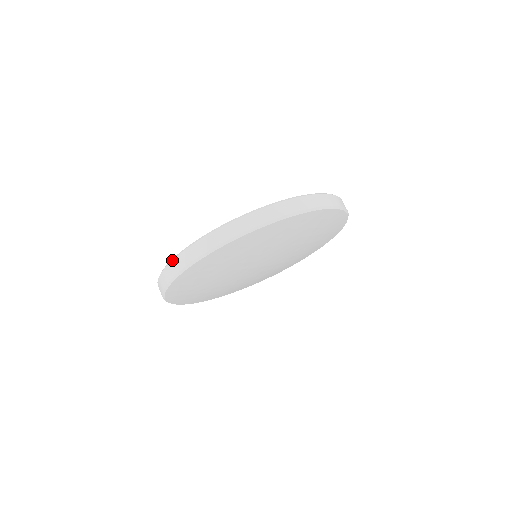
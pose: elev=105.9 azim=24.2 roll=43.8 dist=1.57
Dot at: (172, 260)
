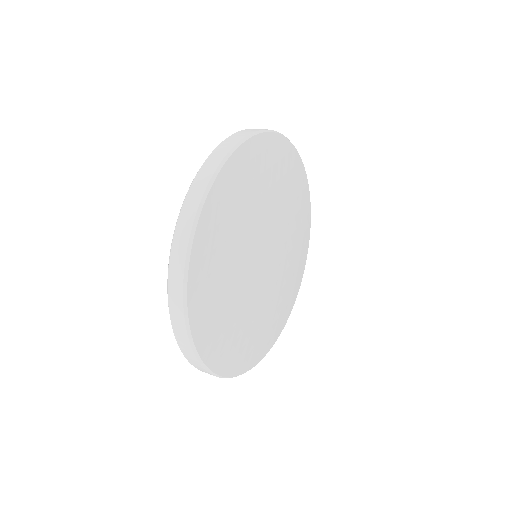
Dot at: occluded
